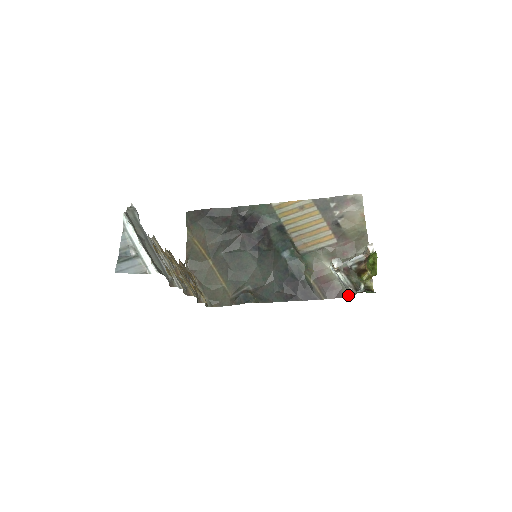
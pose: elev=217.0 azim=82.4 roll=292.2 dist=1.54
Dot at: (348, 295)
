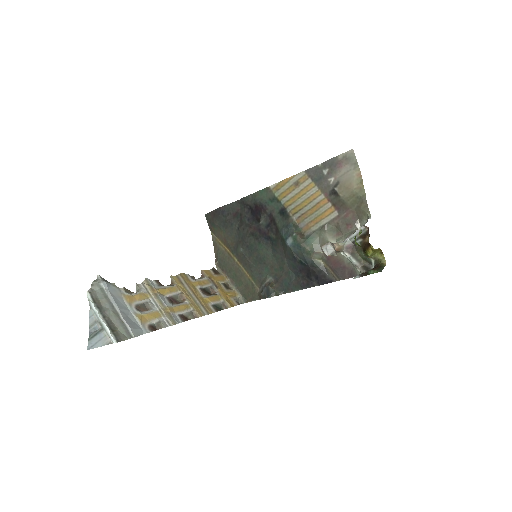
Dot at: occluded
